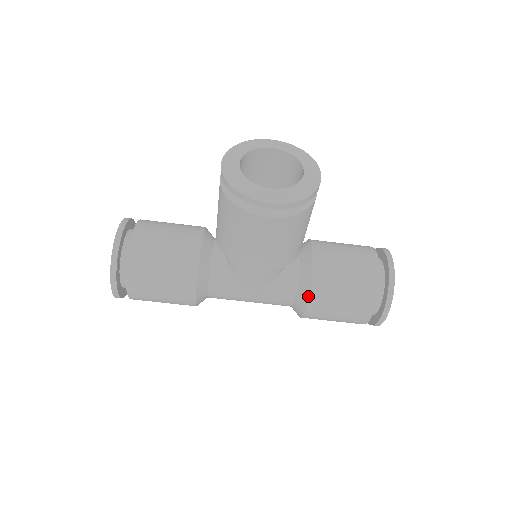
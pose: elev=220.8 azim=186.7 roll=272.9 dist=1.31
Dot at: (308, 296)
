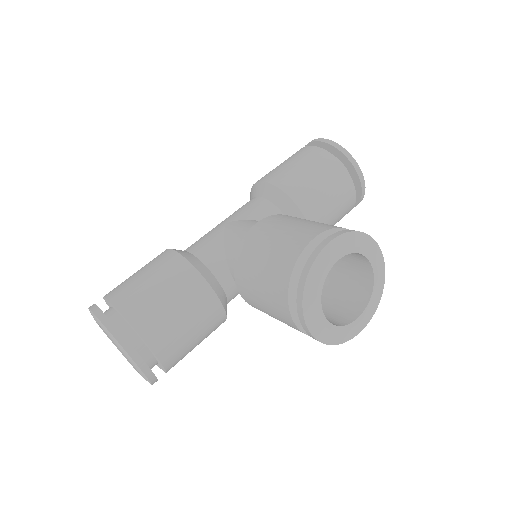
Dot at: occluded
